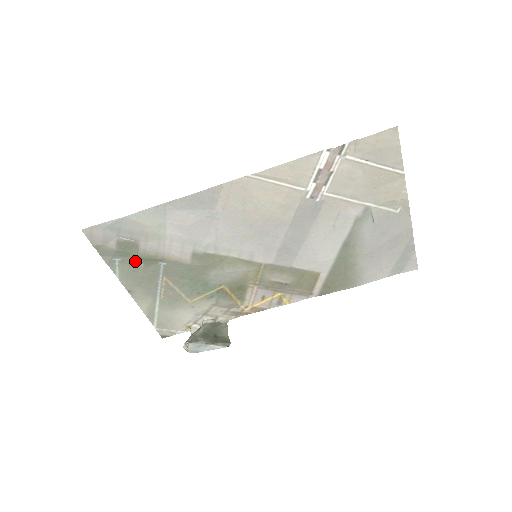
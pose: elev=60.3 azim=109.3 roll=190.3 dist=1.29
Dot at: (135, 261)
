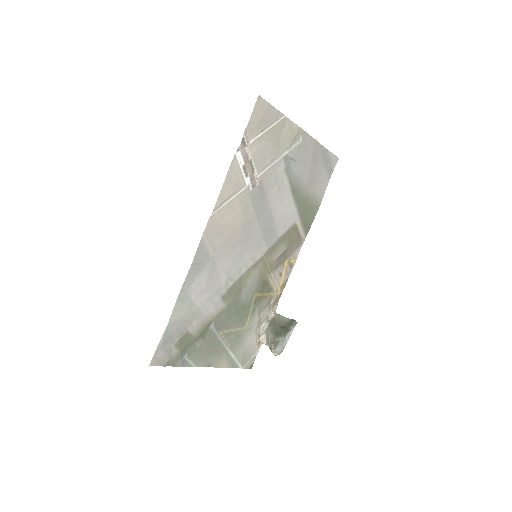
Dot at: (196, 344)
